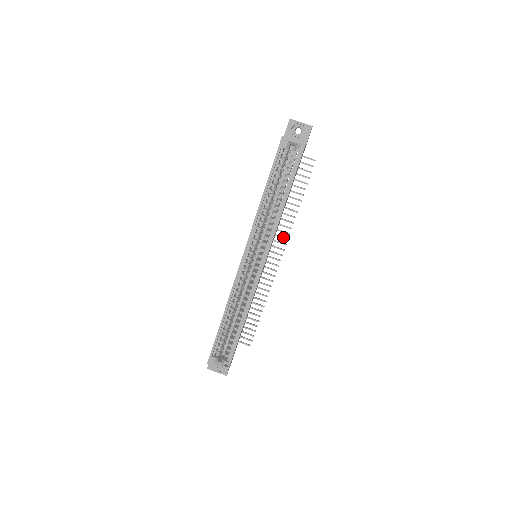
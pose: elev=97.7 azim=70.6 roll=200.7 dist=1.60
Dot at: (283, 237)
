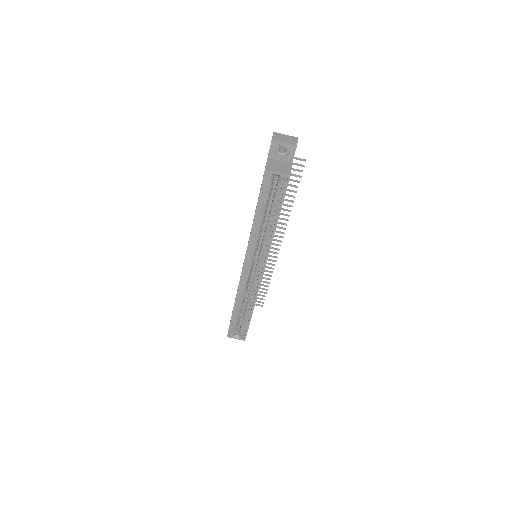
Dot at: (280, 228)
